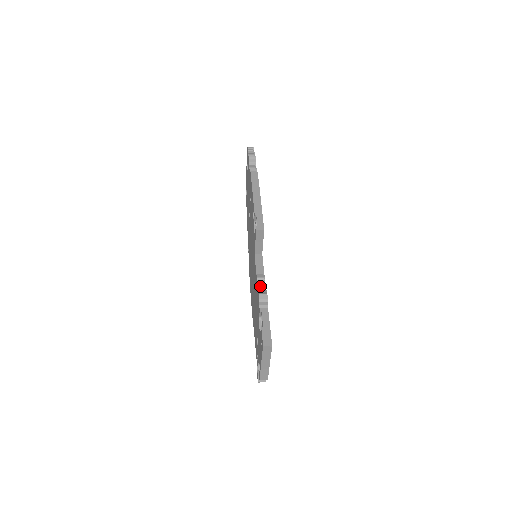
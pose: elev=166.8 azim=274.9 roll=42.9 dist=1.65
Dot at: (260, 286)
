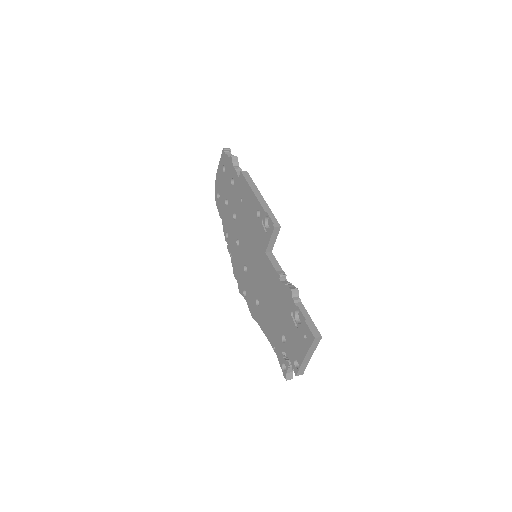
Dot at: (285, 282)
